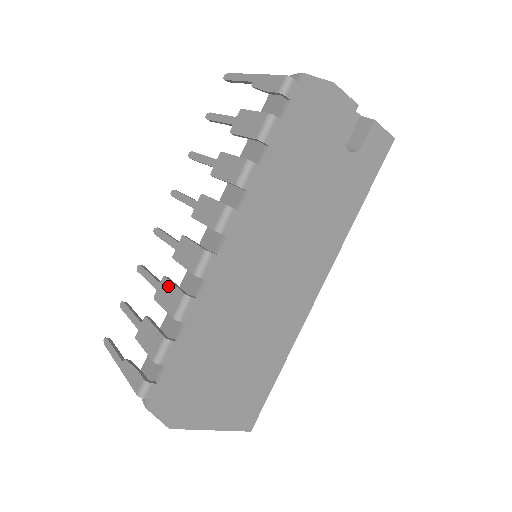
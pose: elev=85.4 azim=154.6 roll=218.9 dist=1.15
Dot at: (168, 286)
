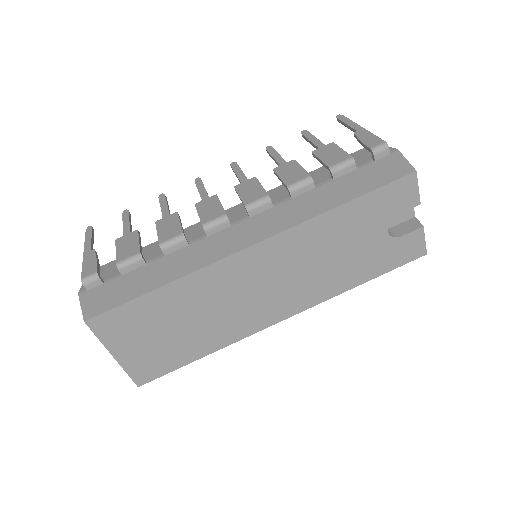
Dot at: (175, 220)
